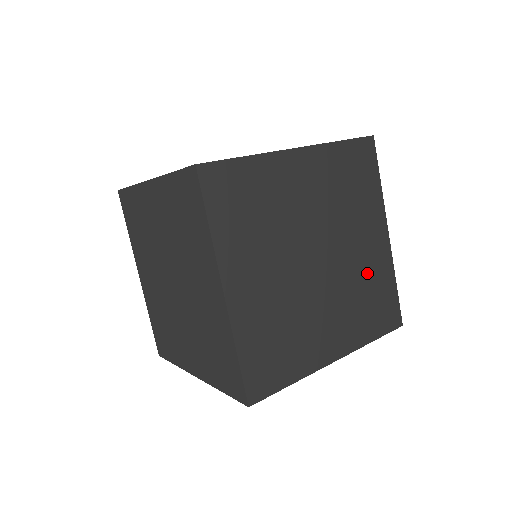
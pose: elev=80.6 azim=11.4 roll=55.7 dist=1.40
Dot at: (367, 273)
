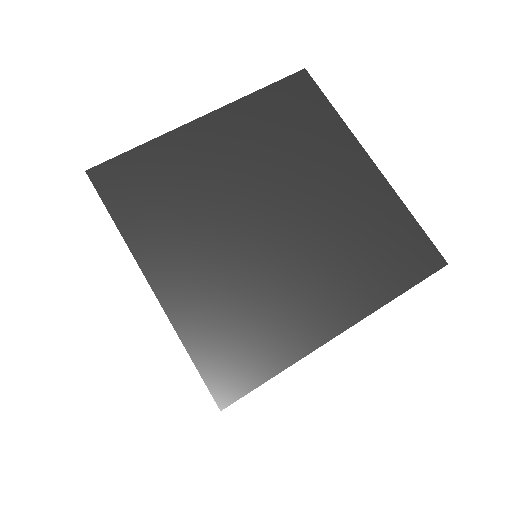
Dot at: (355, 214)
